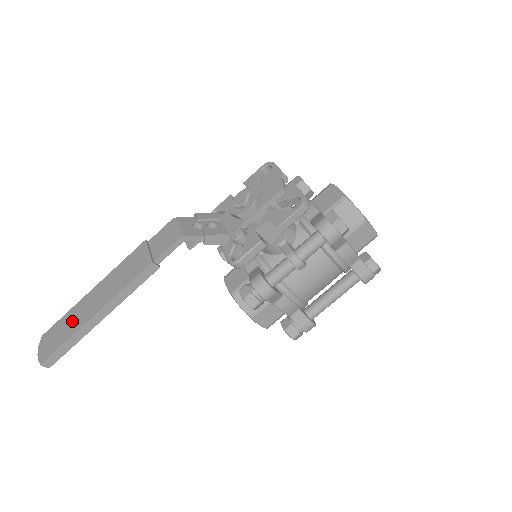
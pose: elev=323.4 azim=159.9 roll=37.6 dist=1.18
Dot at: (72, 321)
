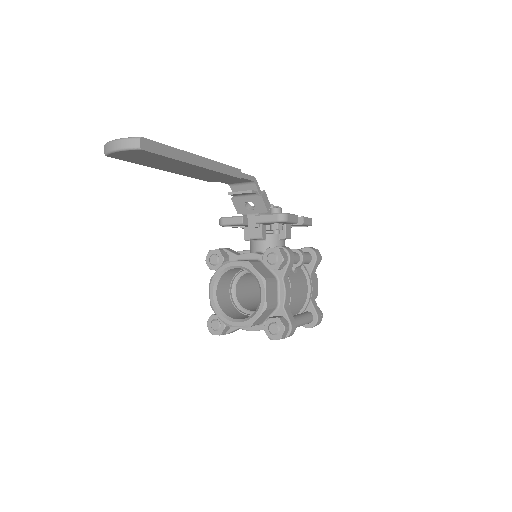
Dot at: occluded
